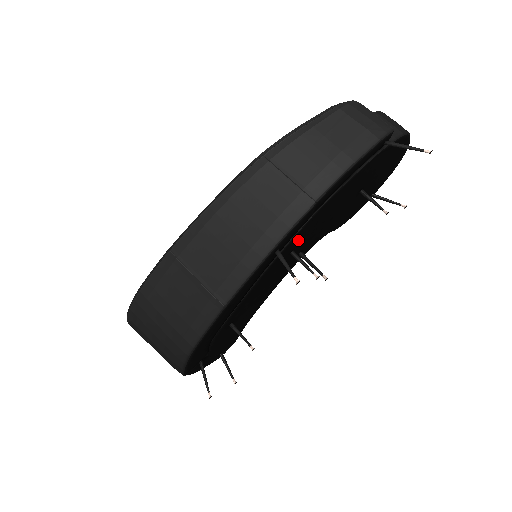
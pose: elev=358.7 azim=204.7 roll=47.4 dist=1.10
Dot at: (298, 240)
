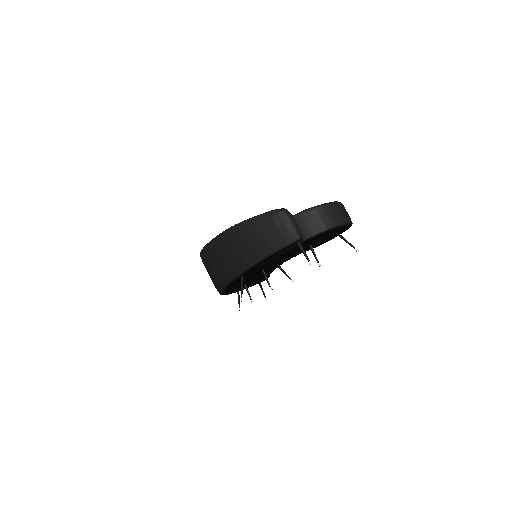
Dot at: (261, 268)
